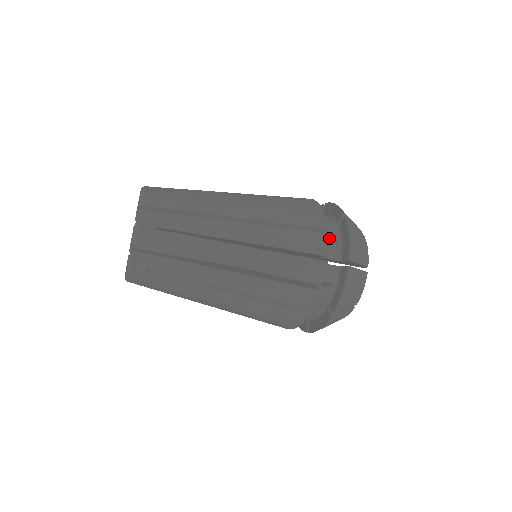
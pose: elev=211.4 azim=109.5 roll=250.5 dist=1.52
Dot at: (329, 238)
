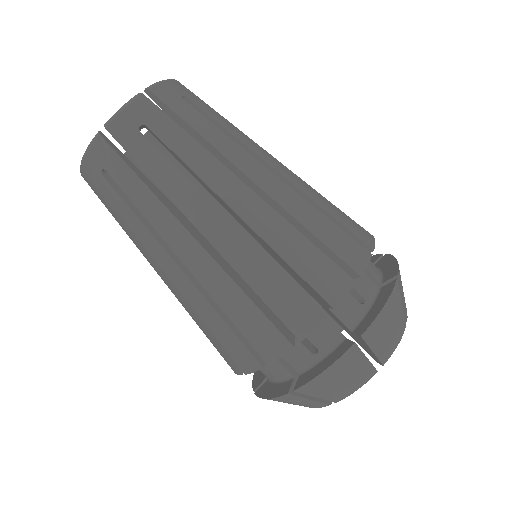
Dot at: (357, 292)
